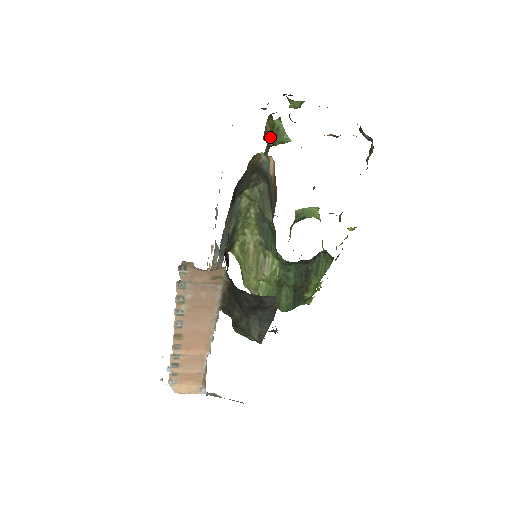
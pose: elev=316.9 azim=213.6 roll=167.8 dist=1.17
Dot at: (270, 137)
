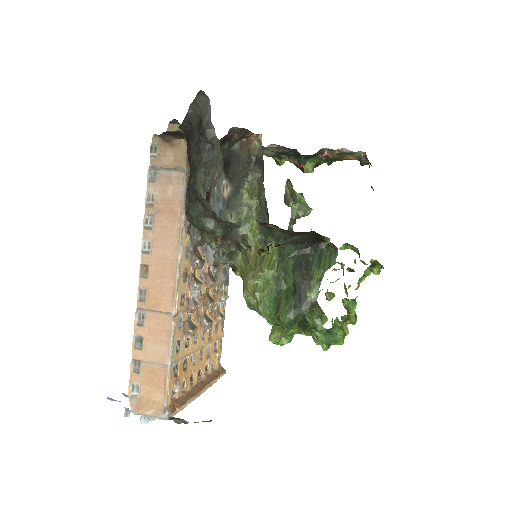
Dot at: (290, 198)
